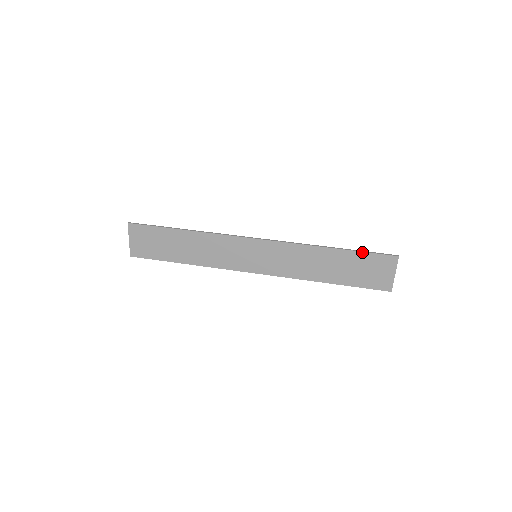
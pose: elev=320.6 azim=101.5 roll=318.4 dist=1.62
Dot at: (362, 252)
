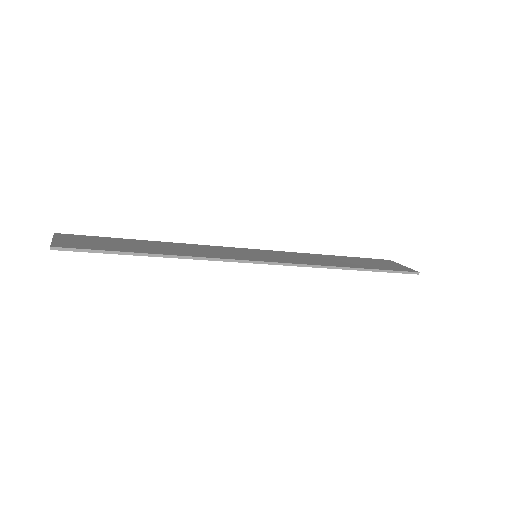
Dot at: (358, 258)
